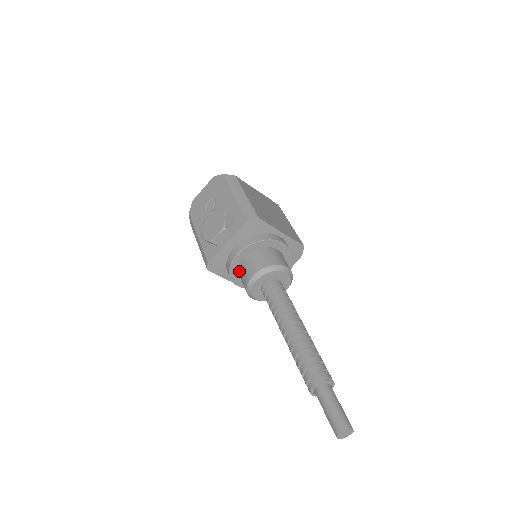
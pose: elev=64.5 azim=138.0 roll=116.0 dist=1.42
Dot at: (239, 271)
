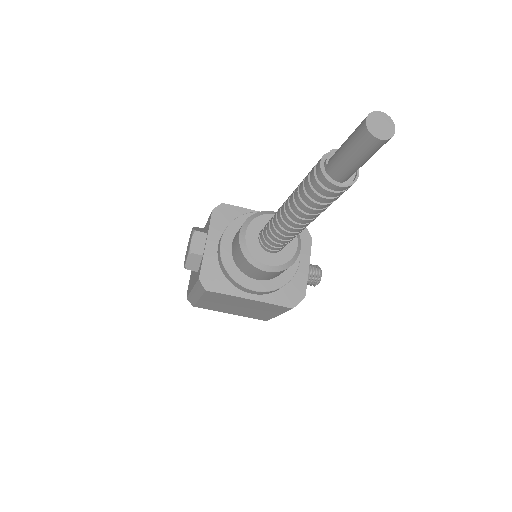
Dot at: (235, 262)
